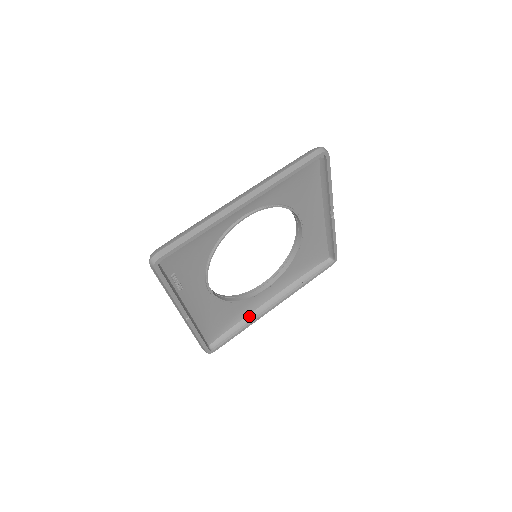
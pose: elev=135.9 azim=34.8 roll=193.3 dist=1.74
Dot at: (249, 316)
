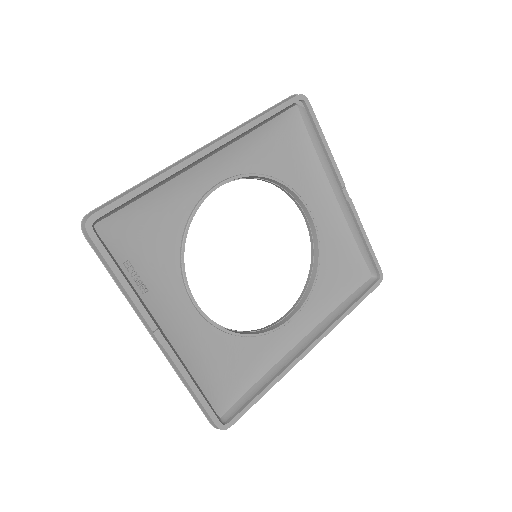
Dot at: (275, 367)
